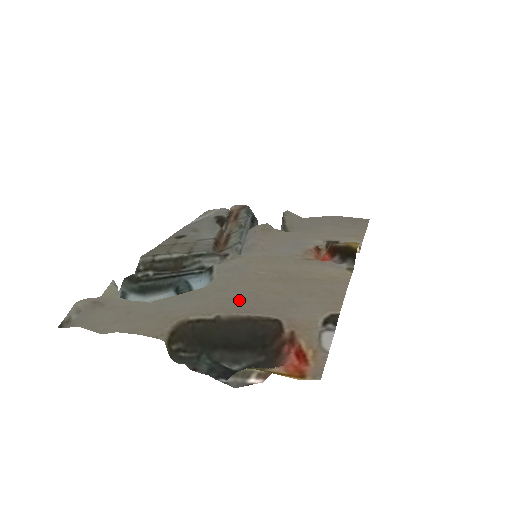
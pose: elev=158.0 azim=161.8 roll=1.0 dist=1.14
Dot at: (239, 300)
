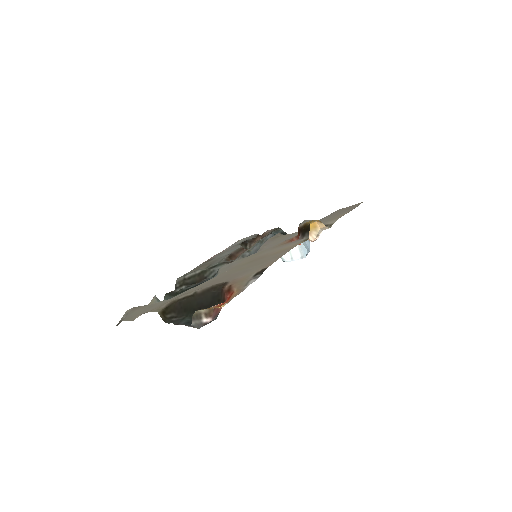
Dot at: (214, 280)
